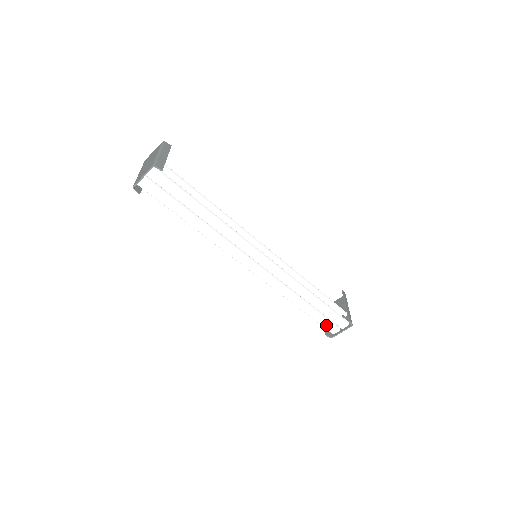
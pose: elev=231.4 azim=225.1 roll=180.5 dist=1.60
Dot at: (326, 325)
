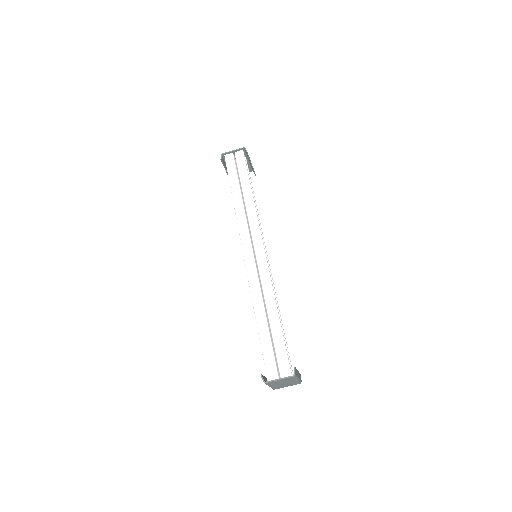
Dot at: (269, 362)
